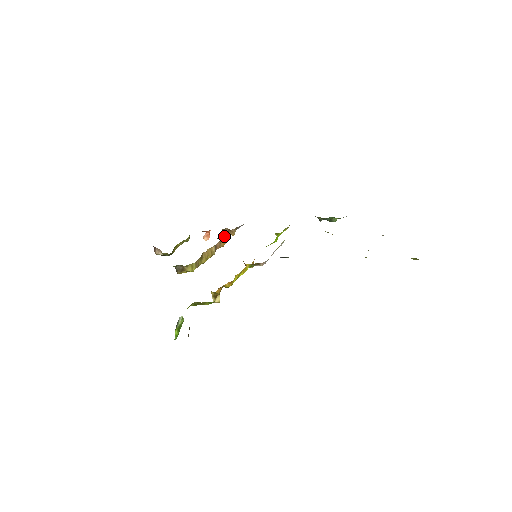
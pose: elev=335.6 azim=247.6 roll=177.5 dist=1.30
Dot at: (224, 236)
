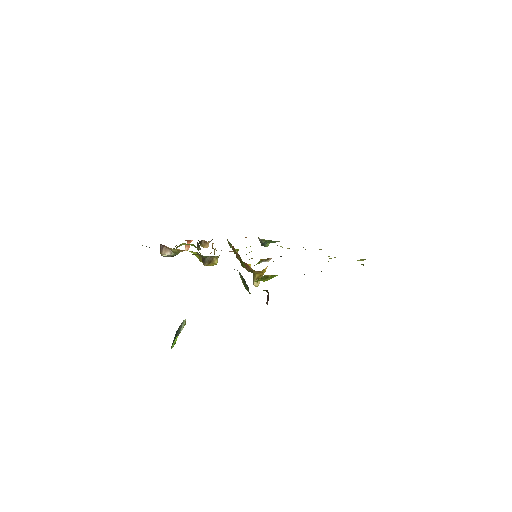
Dot at: (213, 243)
